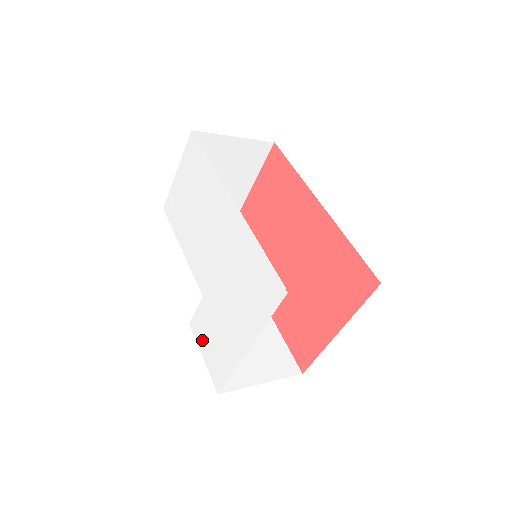
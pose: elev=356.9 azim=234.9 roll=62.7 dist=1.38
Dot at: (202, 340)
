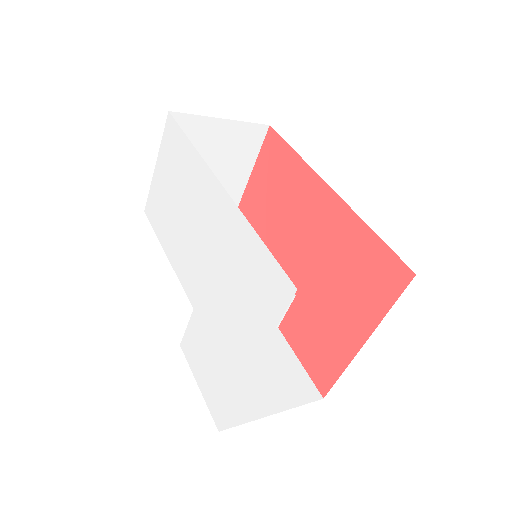
Dot at: (196, 364)
